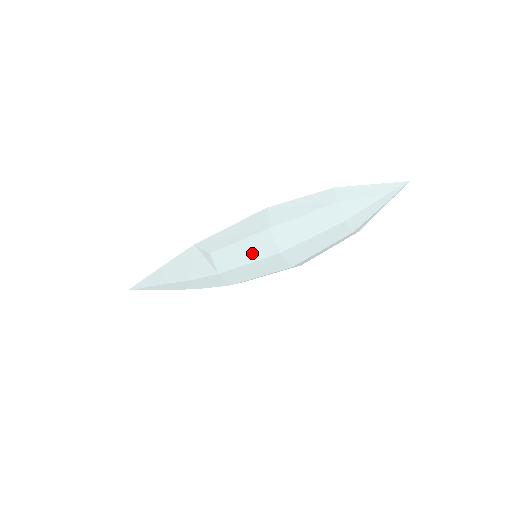
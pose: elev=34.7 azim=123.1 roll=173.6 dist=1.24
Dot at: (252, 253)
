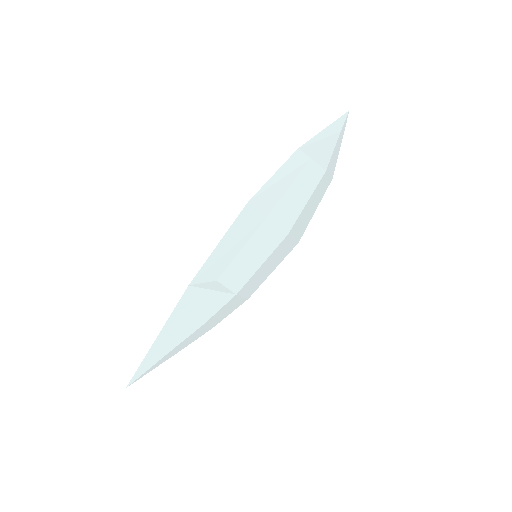
Dot at: (261, 252)
